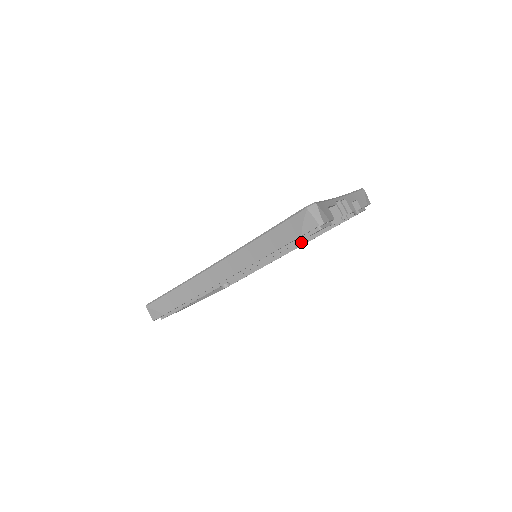
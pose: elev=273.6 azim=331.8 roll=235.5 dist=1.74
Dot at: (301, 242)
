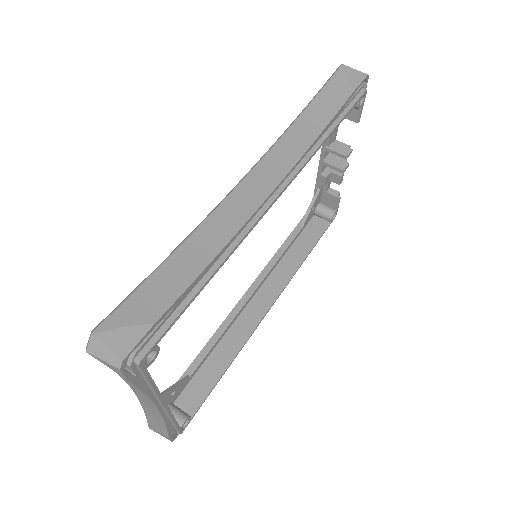
Dot at: (282, 283)
